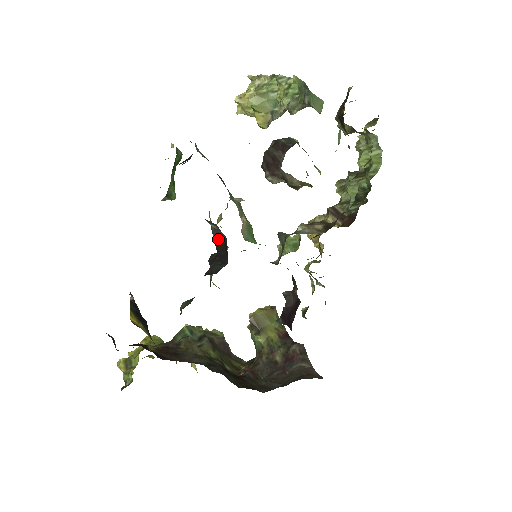
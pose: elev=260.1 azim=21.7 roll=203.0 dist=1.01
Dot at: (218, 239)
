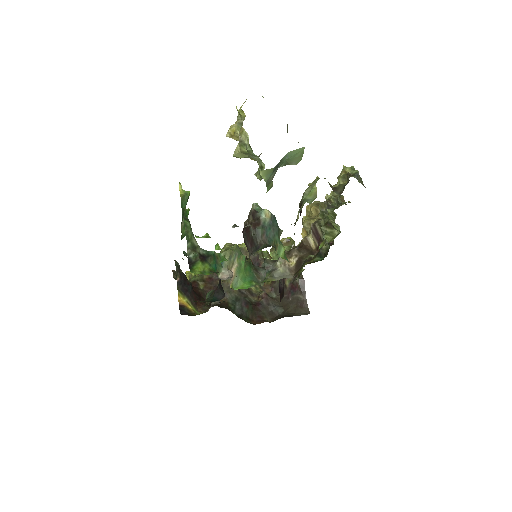
Dot at: occluded
